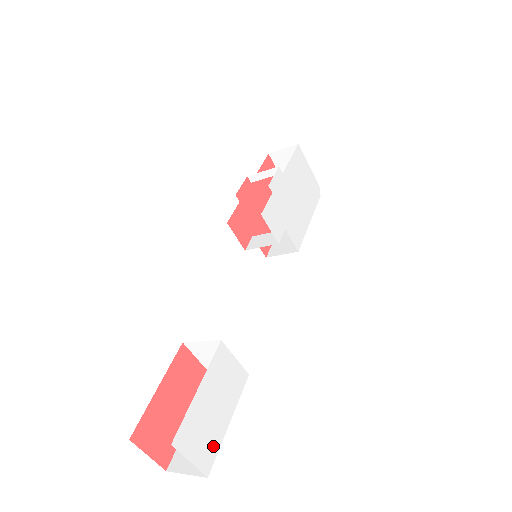
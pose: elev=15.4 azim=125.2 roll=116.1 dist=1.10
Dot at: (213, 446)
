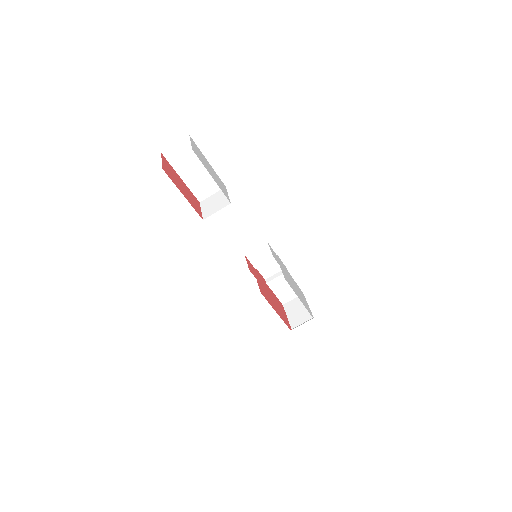
Dot at: (201, 160)
